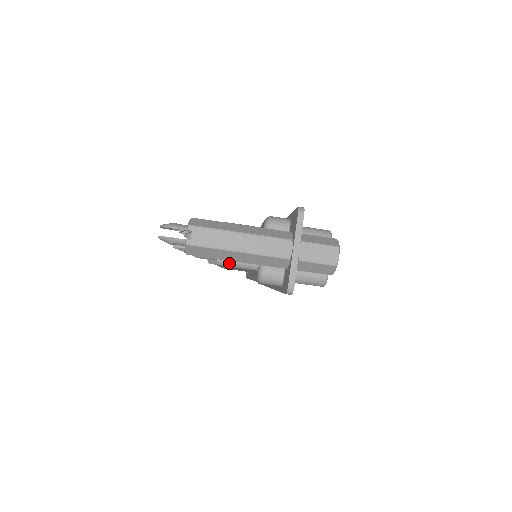
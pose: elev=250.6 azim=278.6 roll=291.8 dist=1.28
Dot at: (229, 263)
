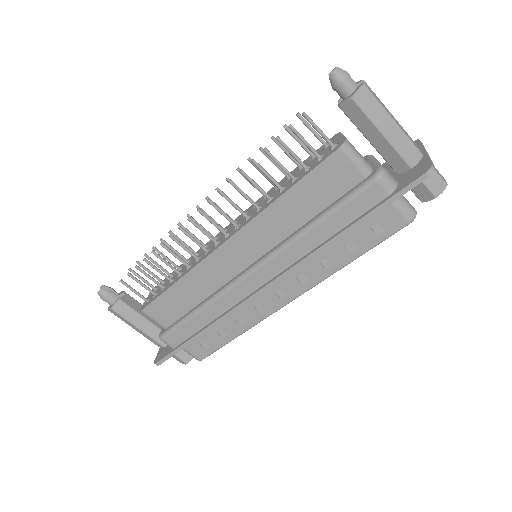
Dot at: (352, 151)
